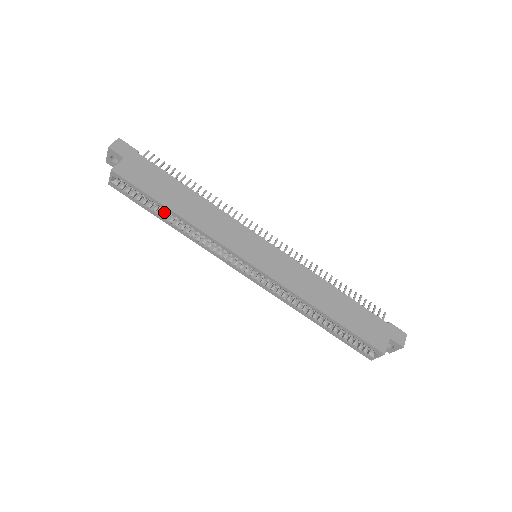
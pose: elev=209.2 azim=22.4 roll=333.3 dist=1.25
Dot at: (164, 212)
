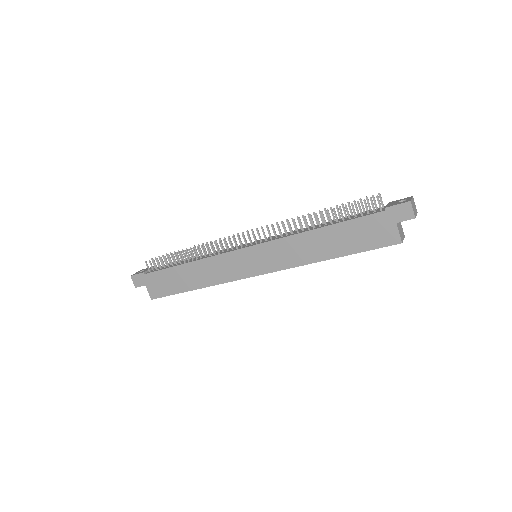
Dot at: occluded
